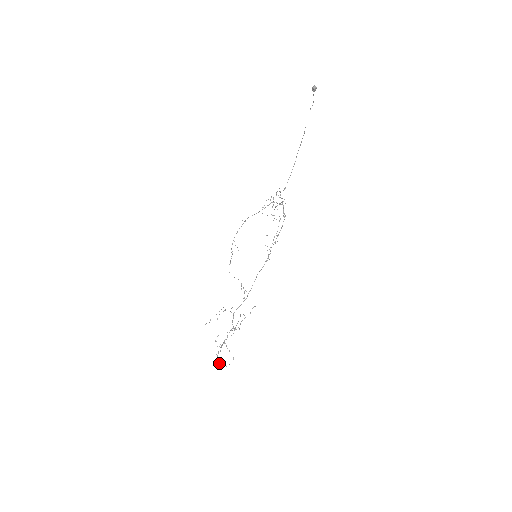
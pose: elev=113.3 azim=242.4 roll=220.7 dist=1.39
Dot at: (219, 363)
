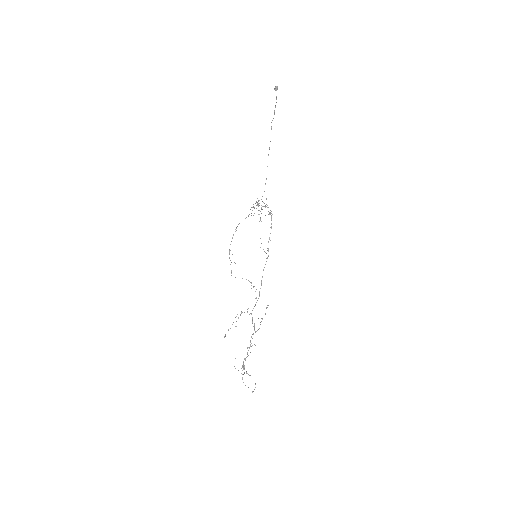
Dot at: occluded
